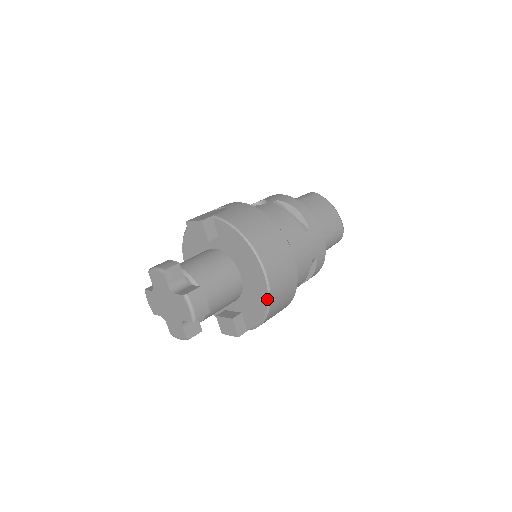
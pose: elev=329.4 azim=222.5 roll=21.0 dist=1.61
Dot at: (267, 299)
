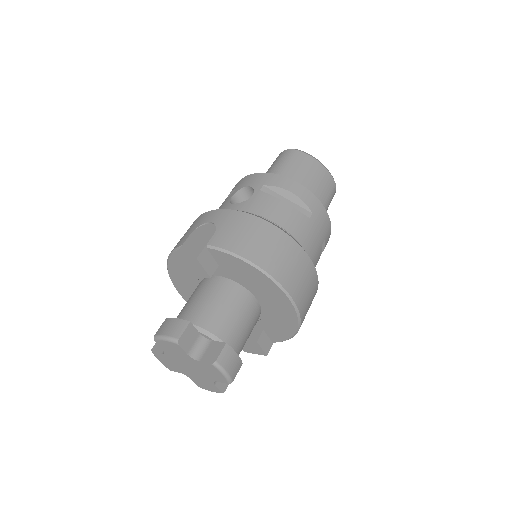
Dot at: (297, 320)
